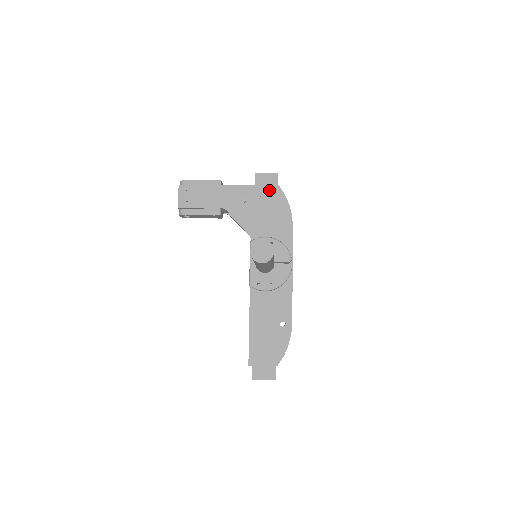
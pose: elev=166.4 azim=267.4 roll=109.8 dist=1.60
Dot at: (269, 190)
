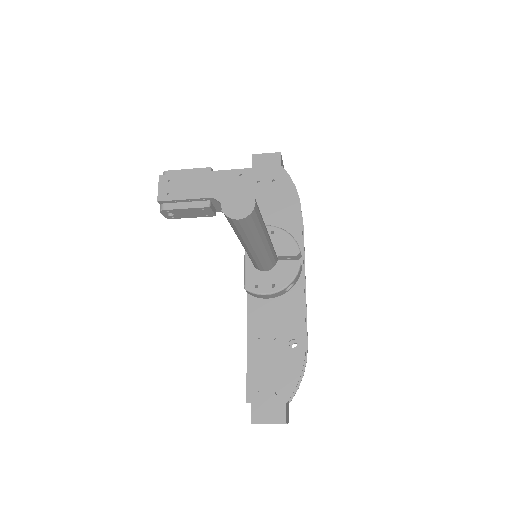
Dot at: (270, 172)
